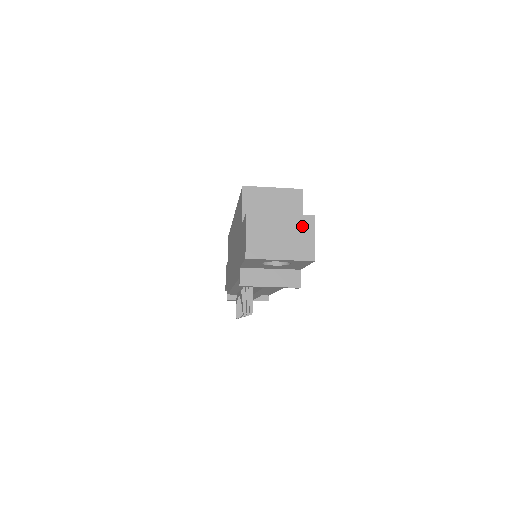
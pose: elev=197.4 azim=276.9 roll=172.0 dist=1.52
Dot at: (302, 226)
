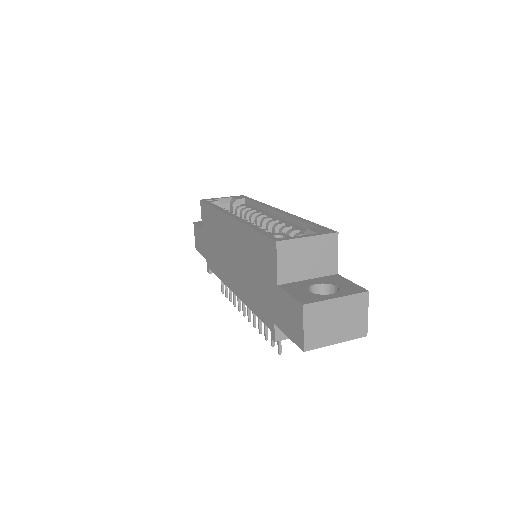
Dot at: (357, 305)
